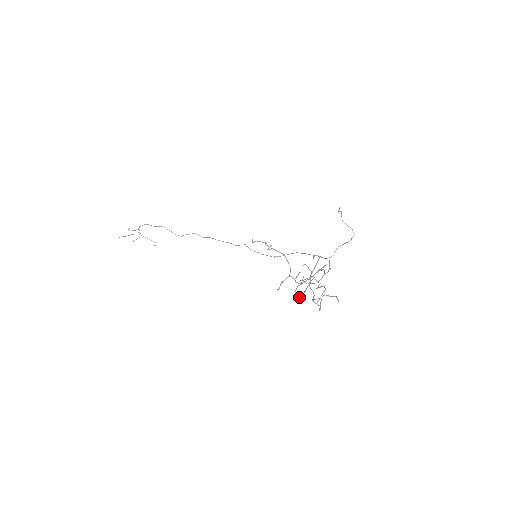
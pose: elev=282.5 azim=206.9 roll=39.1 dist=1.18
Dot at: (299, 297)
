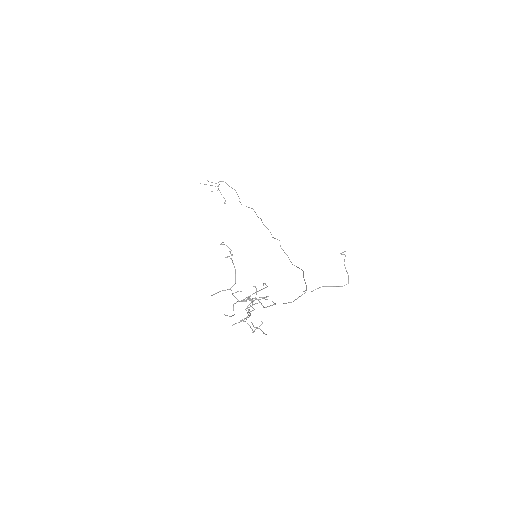
Dot at: occluded
